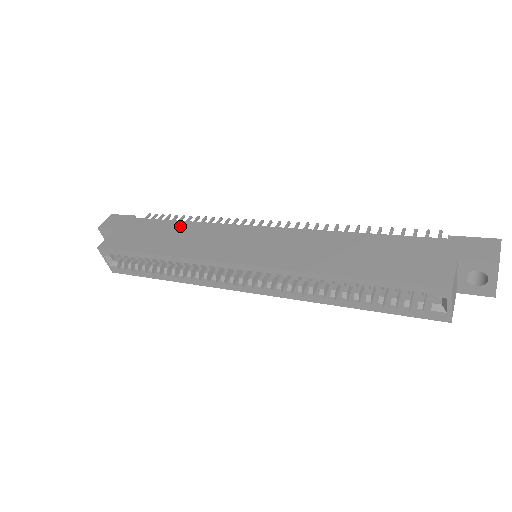
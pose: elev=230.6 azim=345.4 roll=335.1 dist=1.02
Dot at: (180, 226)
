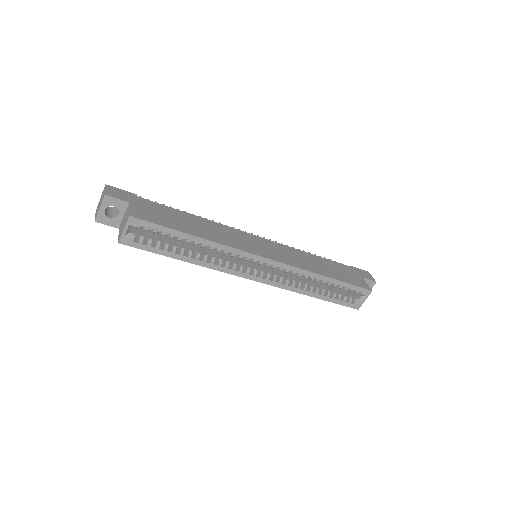
Dot at: (195, 218)
